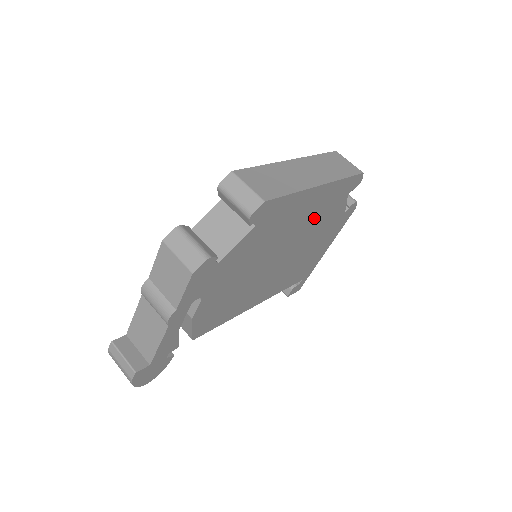
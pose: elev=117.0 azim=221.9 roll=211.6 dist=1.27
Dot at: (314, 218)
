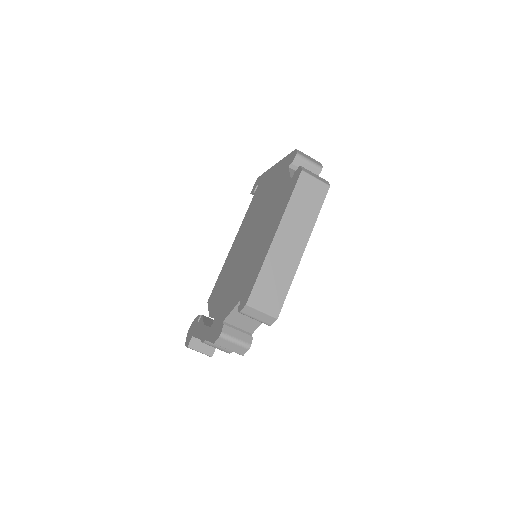
Dot at: occluded
